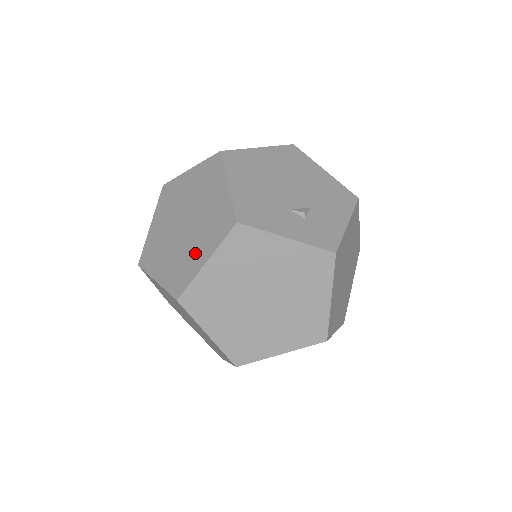
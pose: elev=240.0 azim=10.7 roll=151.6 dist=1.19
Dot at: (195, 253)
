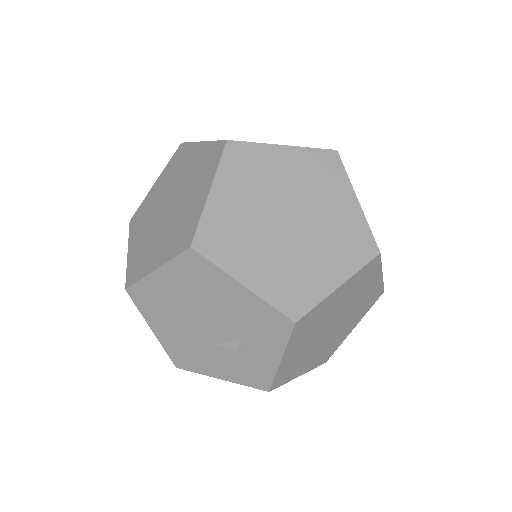
Dot at: occluded
